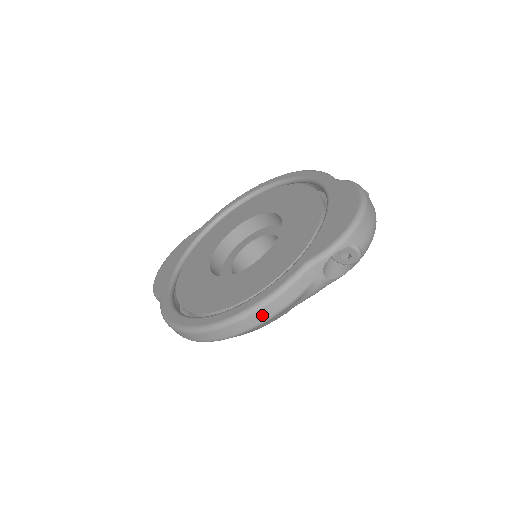
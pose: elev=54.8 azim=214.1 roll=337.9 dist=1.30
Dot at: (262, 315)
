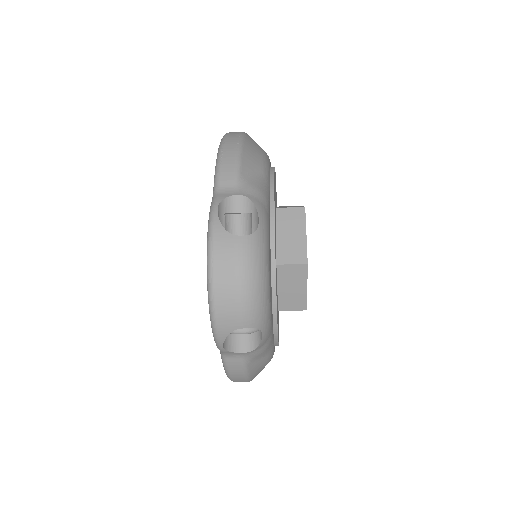
Dot at: (240, 381)
